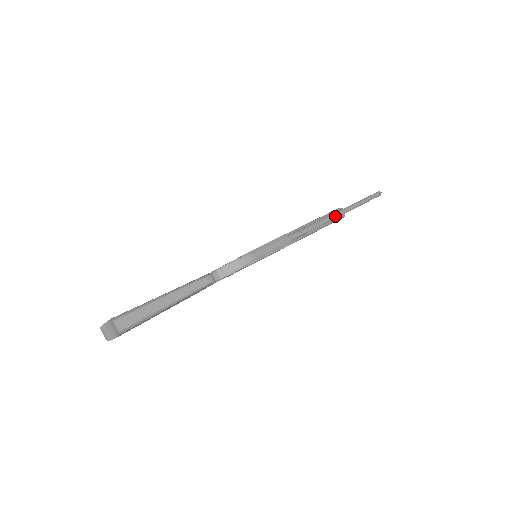
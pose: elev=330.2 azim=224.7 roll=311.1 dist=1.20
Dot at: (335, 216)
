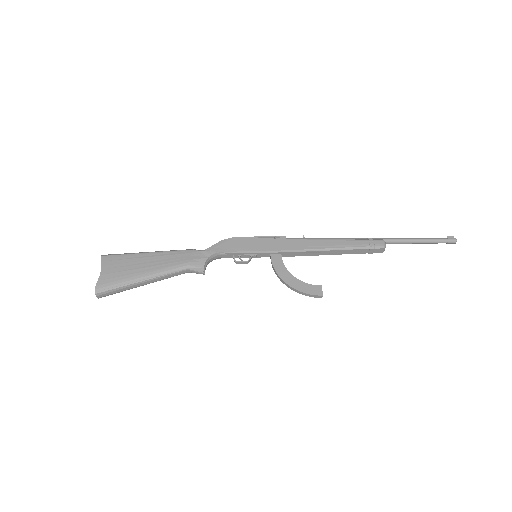
Dot at: (361, 239)
